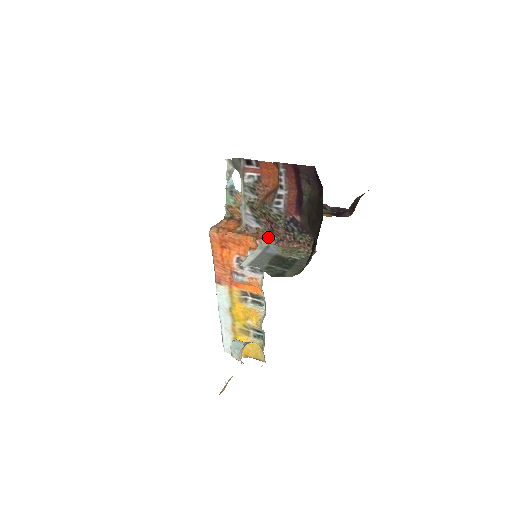
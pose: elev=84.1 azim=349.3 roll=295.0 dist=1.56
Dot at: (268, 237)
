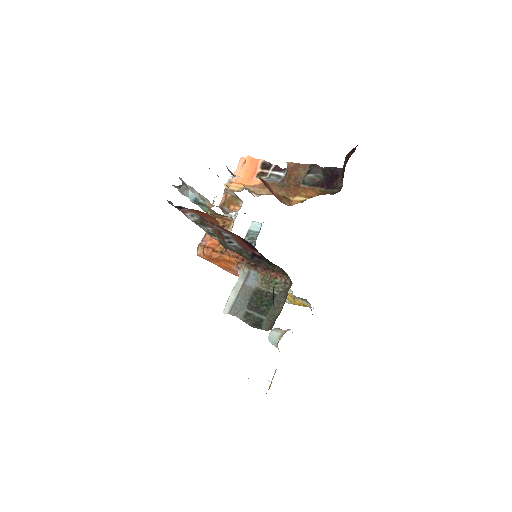
Dot at: occluded
